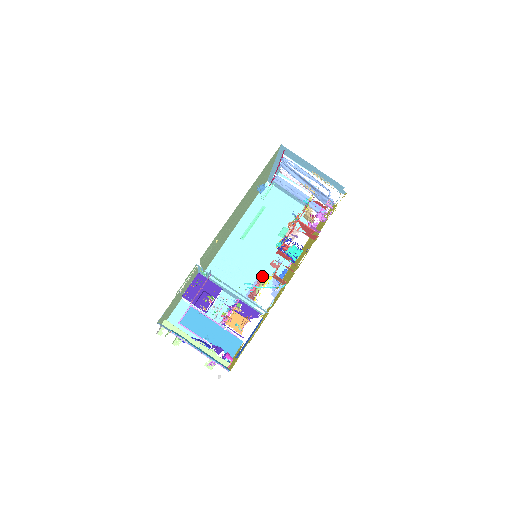
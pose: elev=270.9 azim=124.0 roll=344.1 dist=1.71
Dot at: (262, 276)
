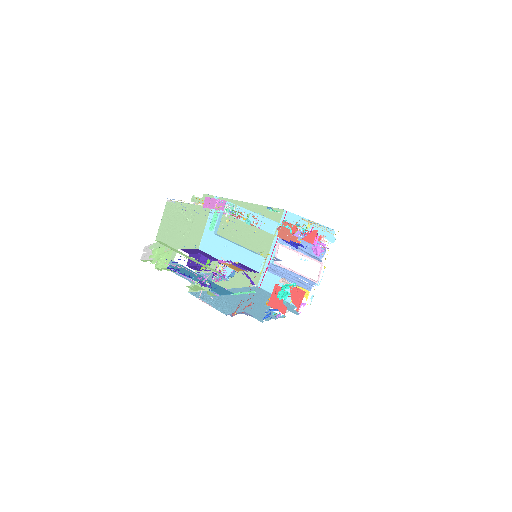
Dot at: (250, 313)
